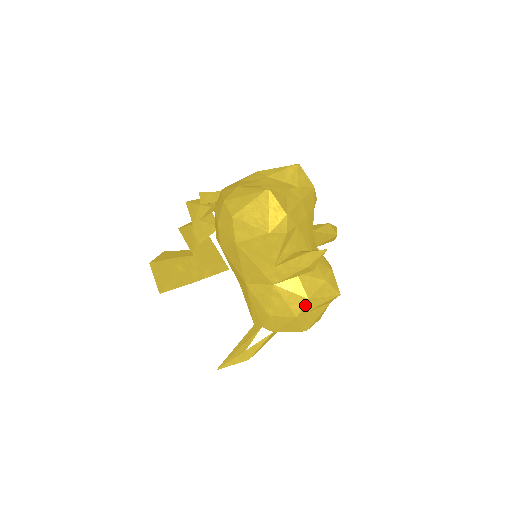
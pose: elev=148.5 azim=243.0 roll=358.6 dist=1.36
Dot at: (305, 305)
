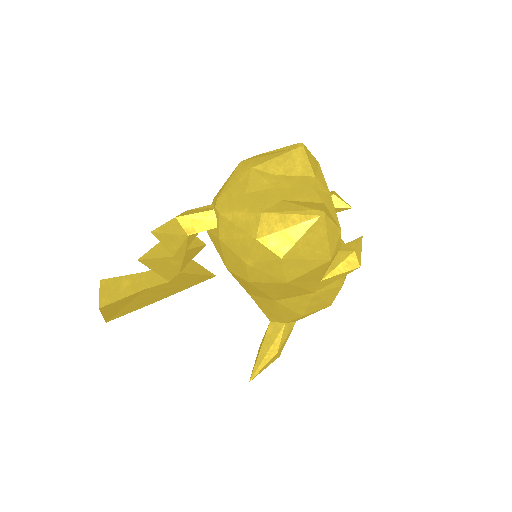
Dot at: (338, 292)
